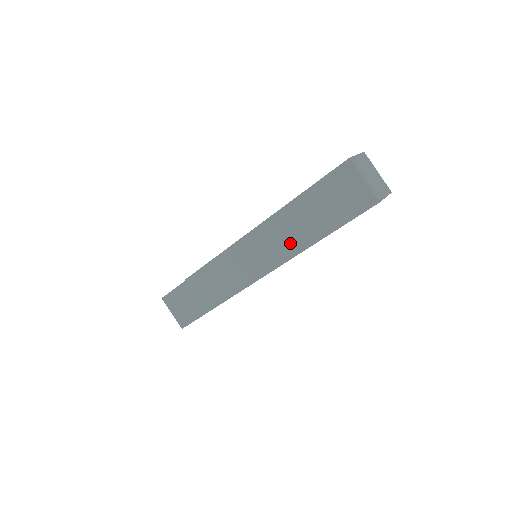
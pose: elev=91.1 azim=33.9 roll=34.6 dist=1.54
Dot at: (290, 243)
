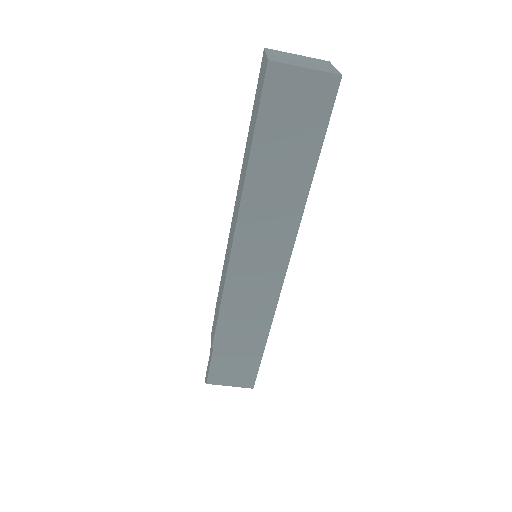
Dot at: (285, 210)
